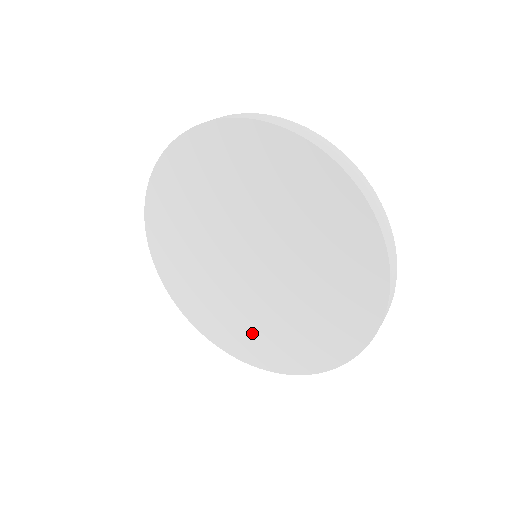
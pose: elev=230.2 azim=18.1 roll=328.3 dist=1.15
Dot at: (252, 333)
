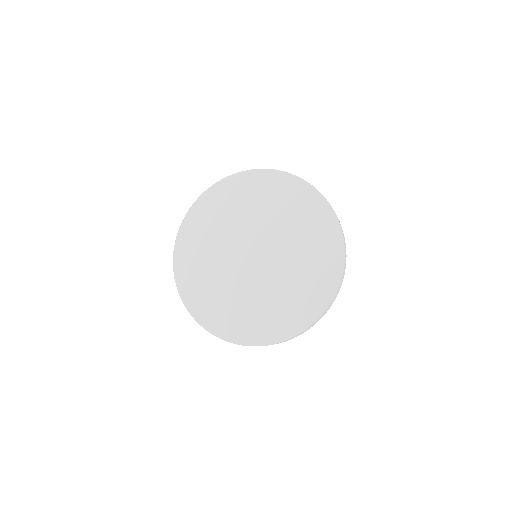
Dot at: (205, 283)
